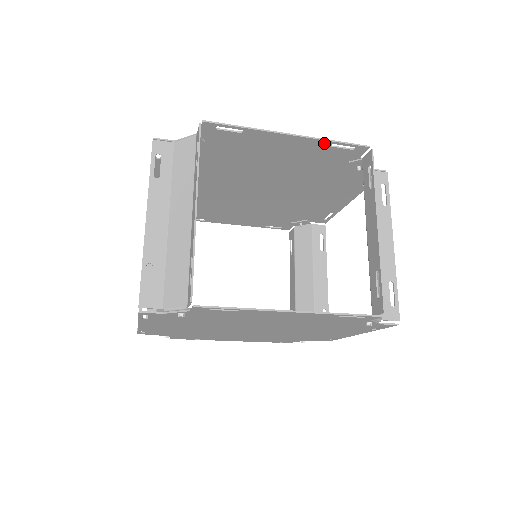
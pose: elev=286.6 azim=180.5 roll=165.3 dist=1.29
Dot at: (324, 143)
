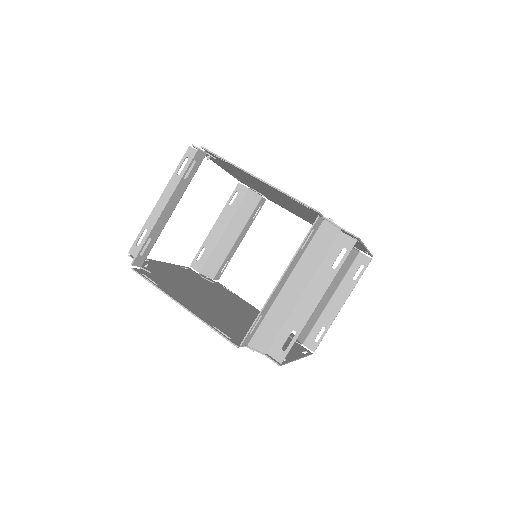
Dot at: (366, 251)
